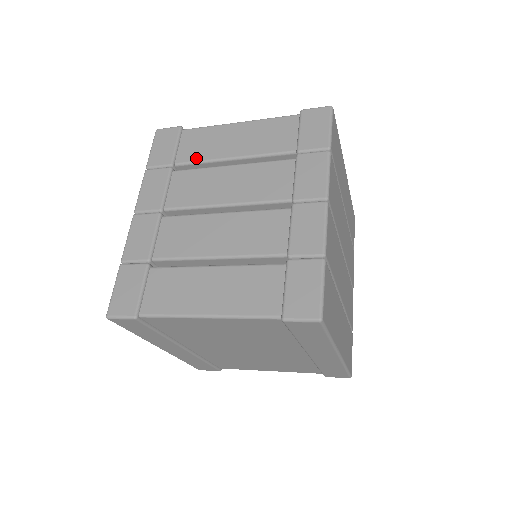
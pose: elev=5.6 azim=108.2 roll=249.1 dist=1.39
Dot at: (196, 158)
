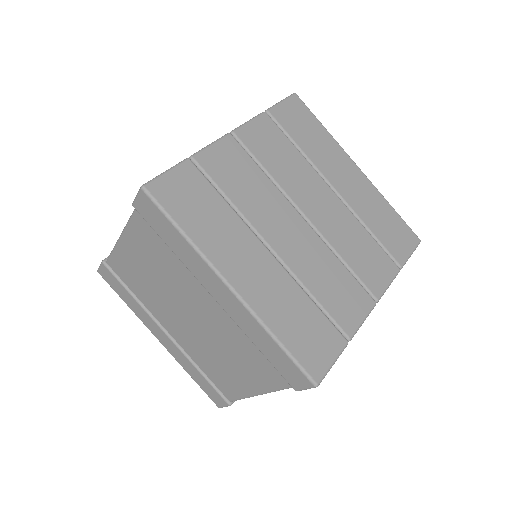
Dot at: occluded
